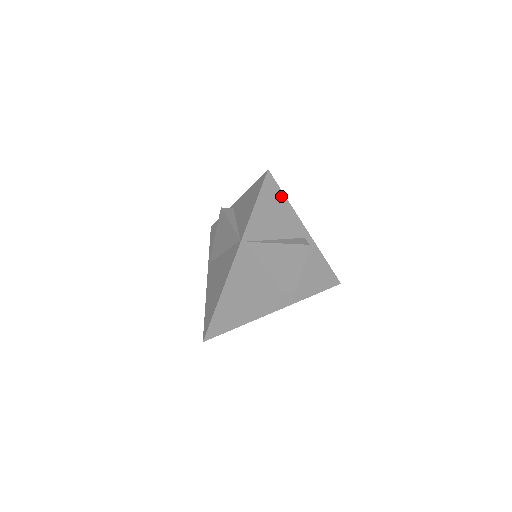
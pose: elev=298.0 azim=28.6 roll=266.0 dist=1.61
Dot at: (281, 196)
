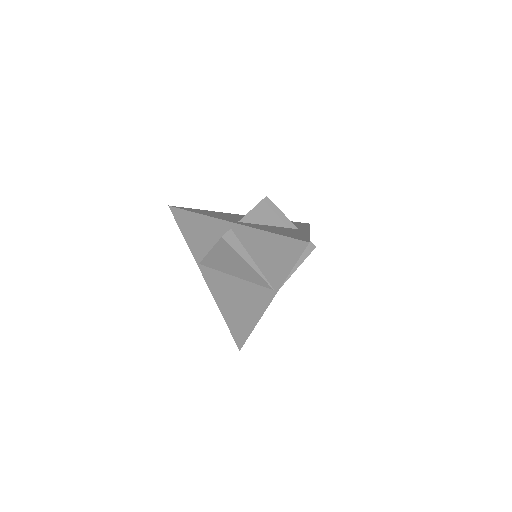
Dot at: occluded
